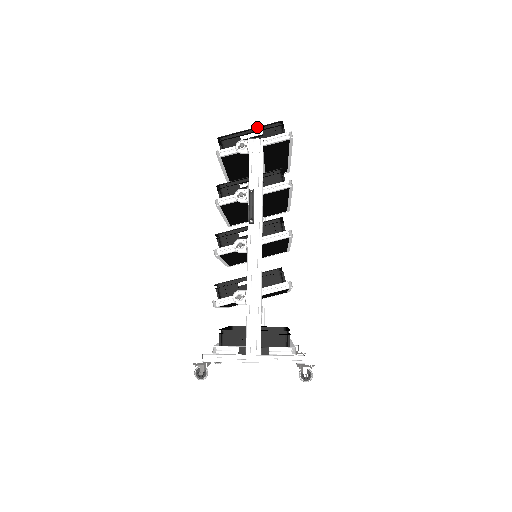
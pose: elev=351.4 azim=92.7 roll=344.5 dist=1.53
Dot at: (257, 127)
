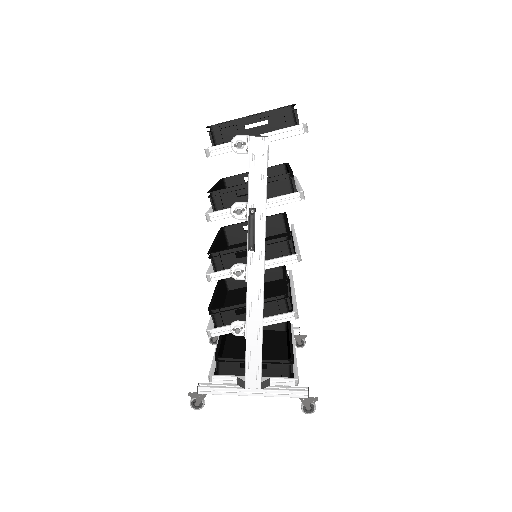
Dot at: (260, 113)
